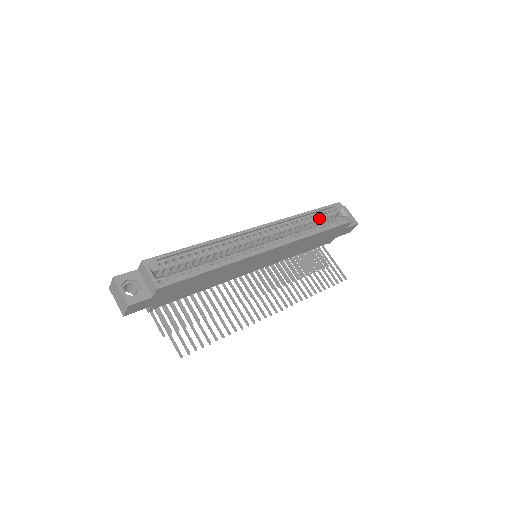
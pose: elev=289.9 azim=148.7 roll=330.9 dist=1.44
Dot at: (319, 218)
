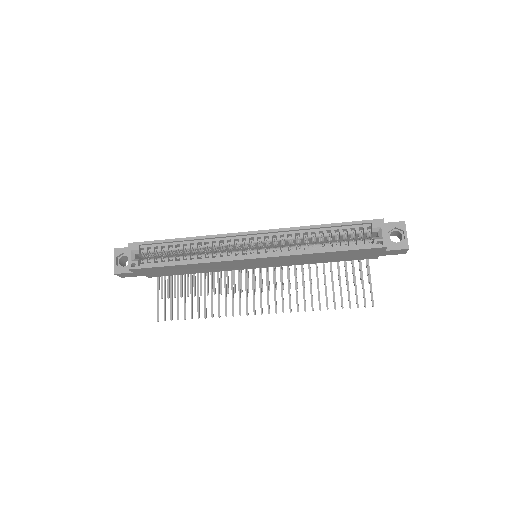
Dot at: (339, 234)
